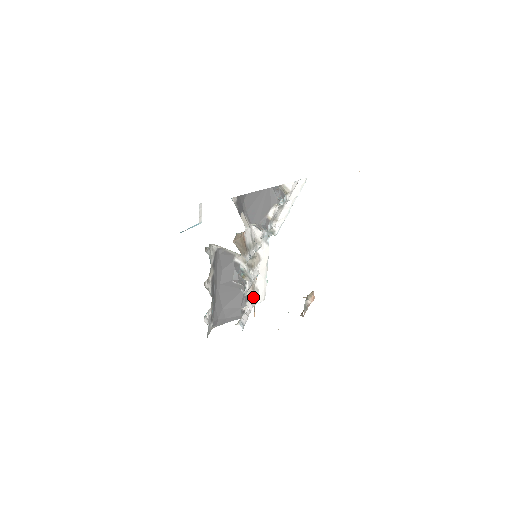
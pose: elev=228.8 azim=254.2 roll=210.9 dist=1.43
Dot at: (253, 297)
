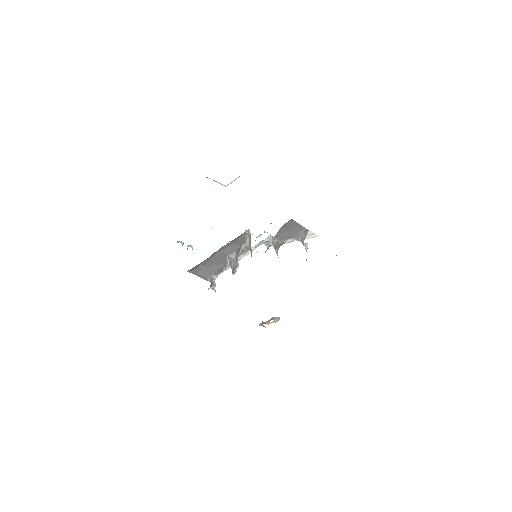
Dot at: occluded
